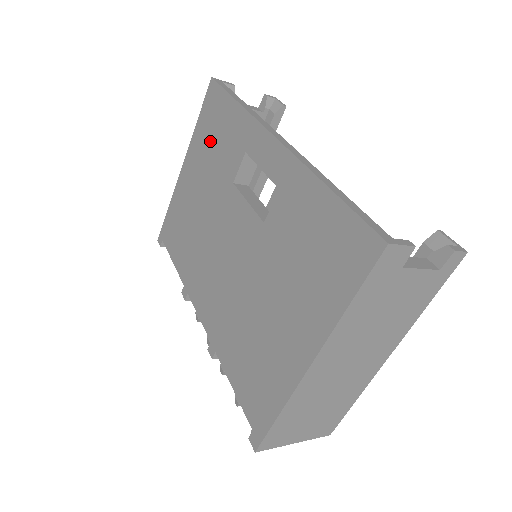
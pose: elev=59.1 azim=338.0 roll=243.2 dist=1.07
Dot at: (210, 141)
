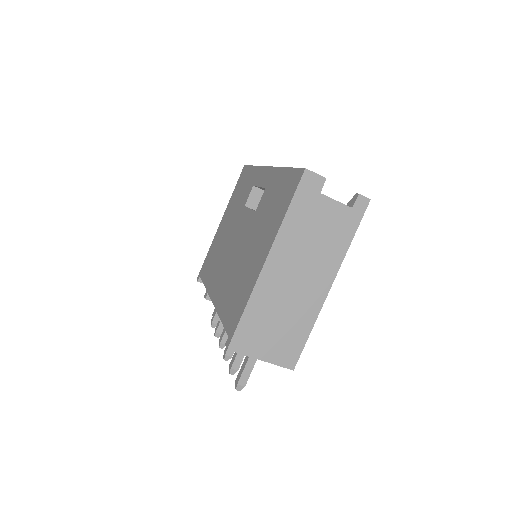
Dot at: (237, 196)
